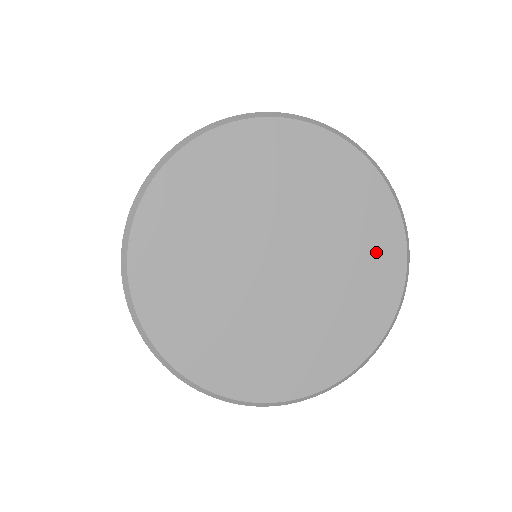
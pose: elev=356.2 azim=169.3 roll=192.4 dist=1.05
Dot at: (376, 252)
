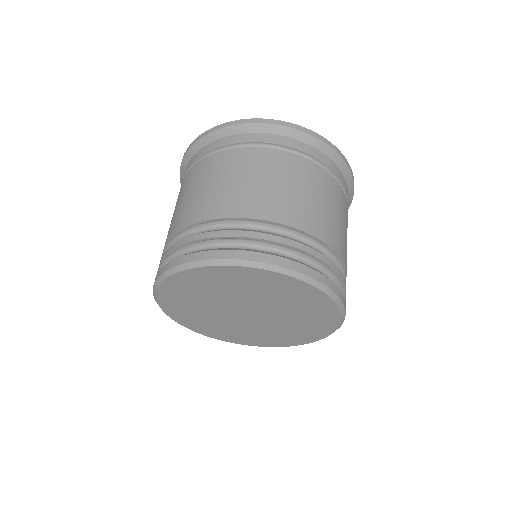
Dot at: (314, 326)
